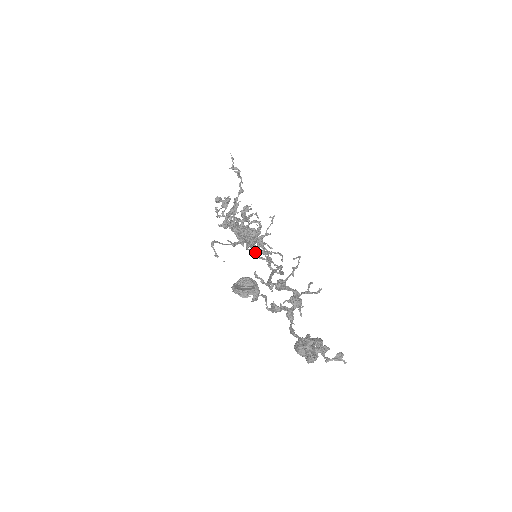
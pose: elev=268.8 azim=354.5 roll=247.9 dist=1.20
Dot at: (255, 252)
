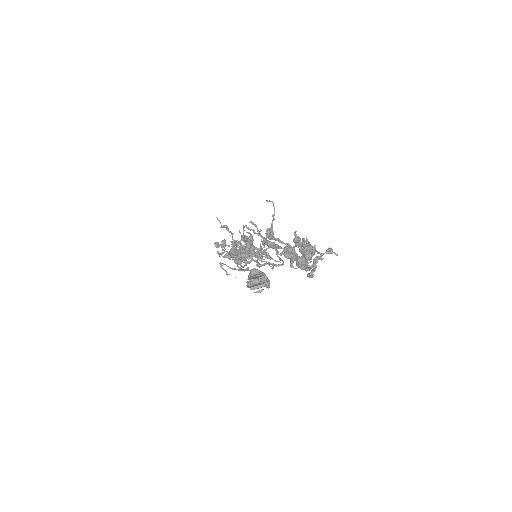
Dot at: (257, 263)
